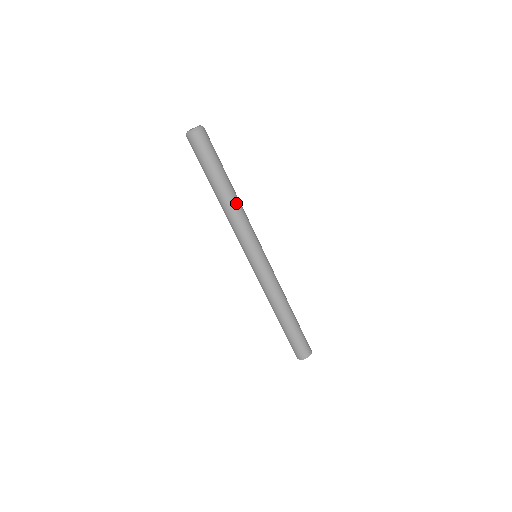
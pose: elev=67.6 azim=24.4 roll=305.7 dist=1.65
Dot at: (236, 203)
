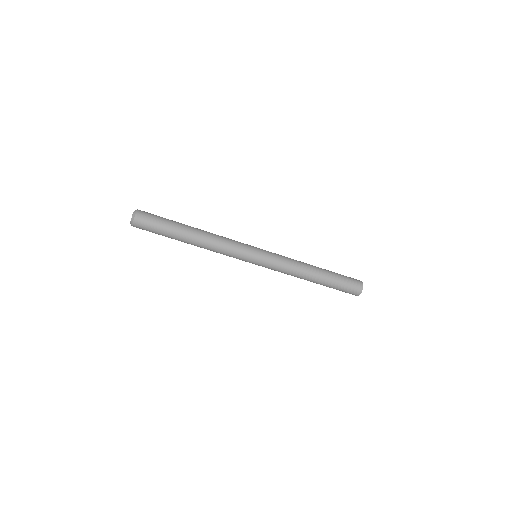
Dot at: (203, 244)
